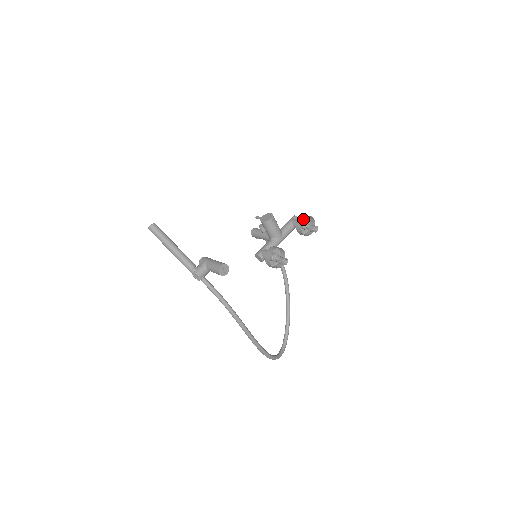
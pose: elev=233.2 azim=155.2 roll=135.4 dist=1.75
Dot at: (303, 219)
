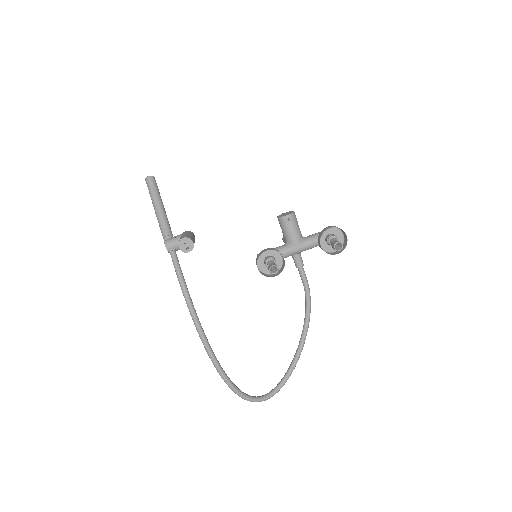
Dot at: (327, 228)
